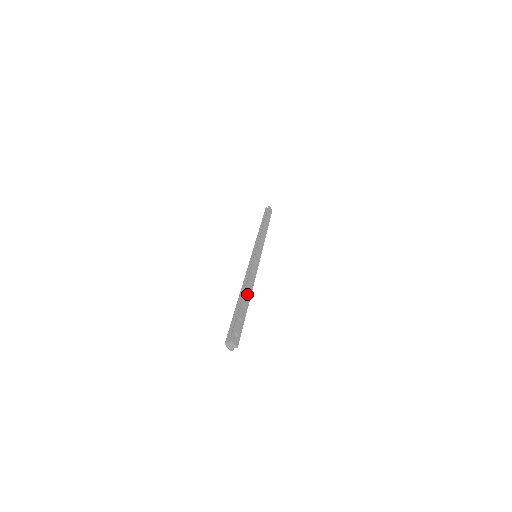
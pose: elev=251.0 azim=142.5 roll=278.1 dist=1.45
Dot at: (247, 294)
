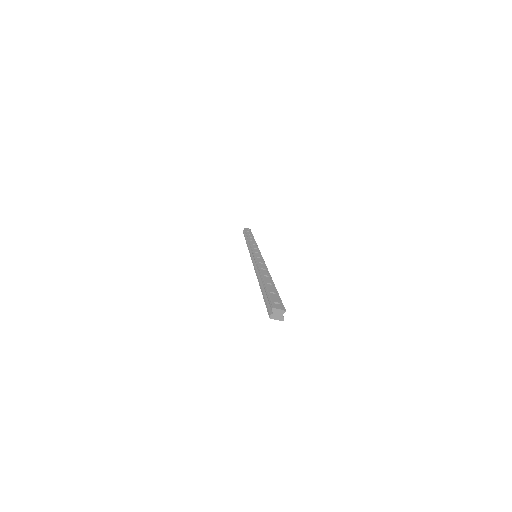
Dot at: occluded
